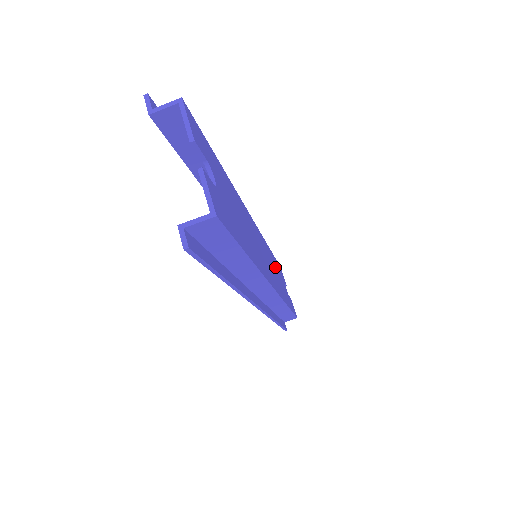
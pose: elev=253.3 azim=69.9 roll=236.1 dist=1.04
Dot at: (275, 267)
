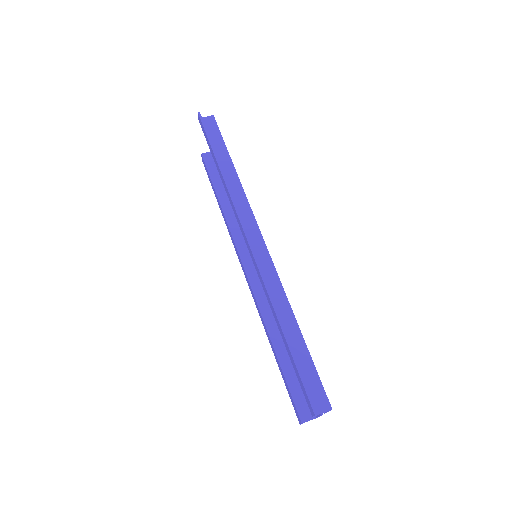
Dot at: occluded
